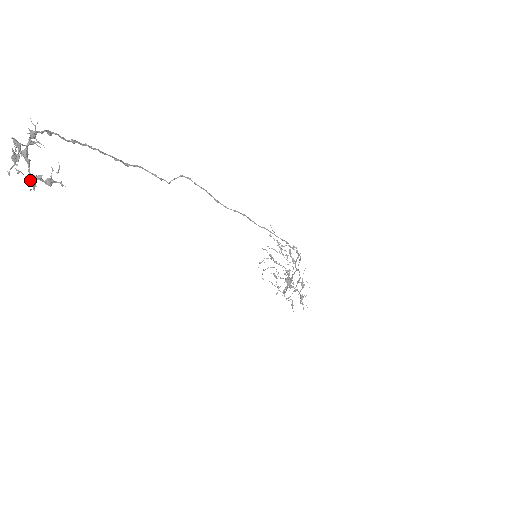
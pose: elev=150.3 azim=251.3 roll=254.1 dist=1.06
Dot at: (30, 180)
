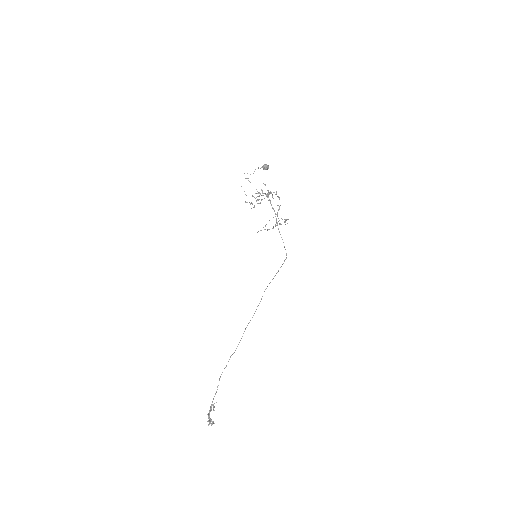
Dot at: occluded
